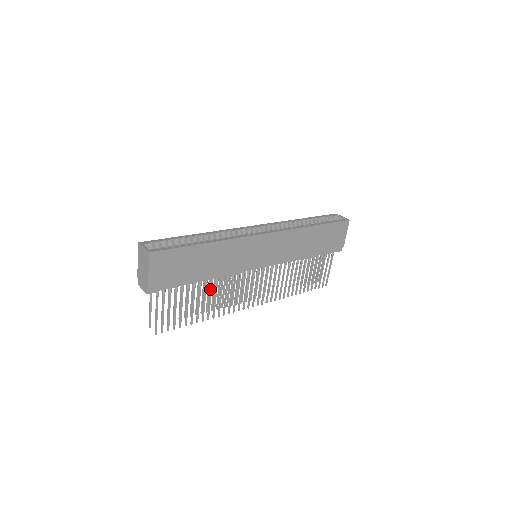
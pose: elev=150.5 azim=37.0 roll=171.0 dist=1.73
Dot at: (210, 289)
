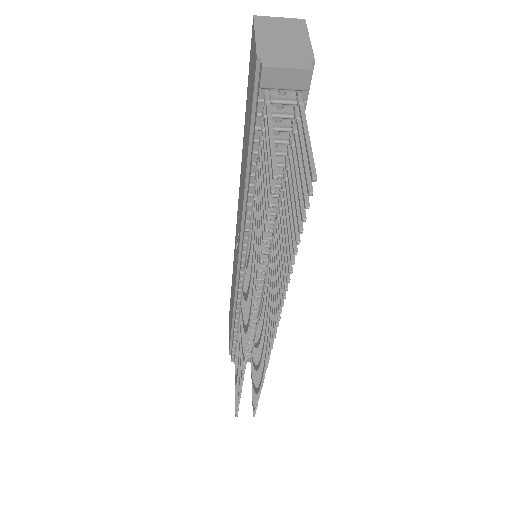
Dot at: occluded
